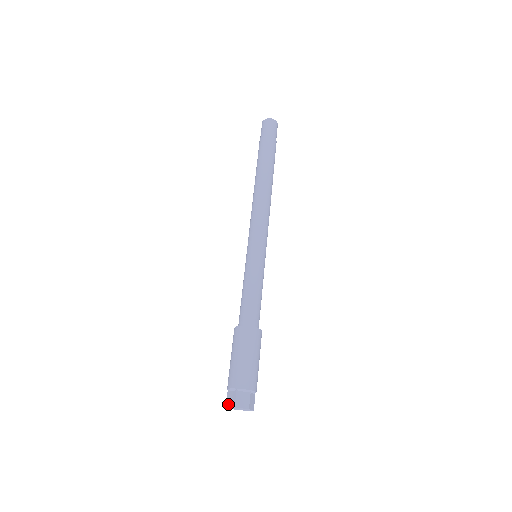
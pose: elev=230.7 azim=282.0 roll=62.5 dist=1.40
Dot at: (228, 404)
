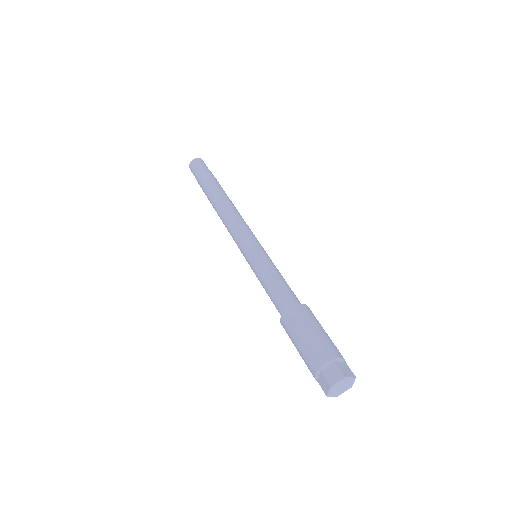
Dot at: (325, 391)
